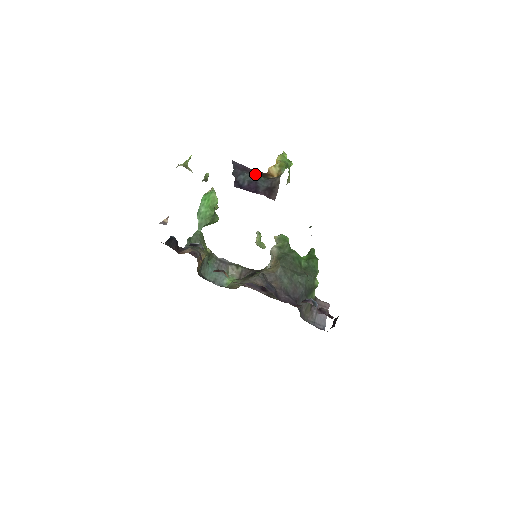
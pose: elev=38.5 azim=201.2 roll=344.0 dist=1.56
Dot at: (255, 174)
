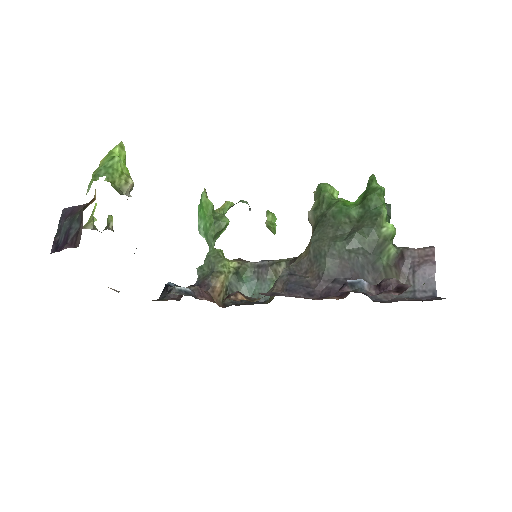
Dot at: (76, 213)
